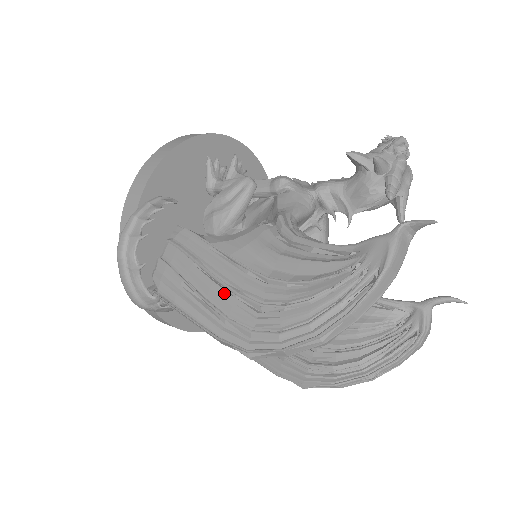
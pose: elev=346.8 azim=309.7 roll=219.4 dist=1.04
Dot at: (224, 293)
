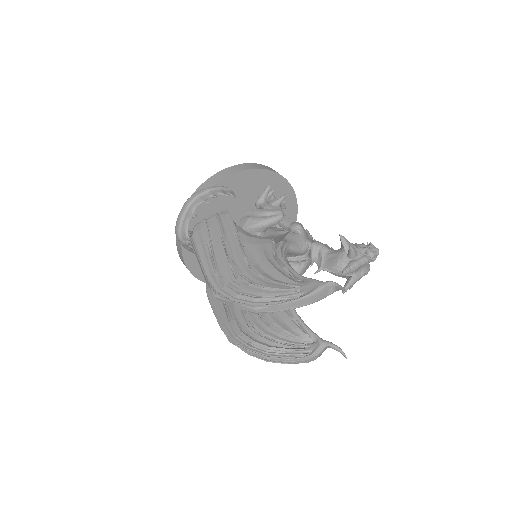
Dot at: (225, 259)
